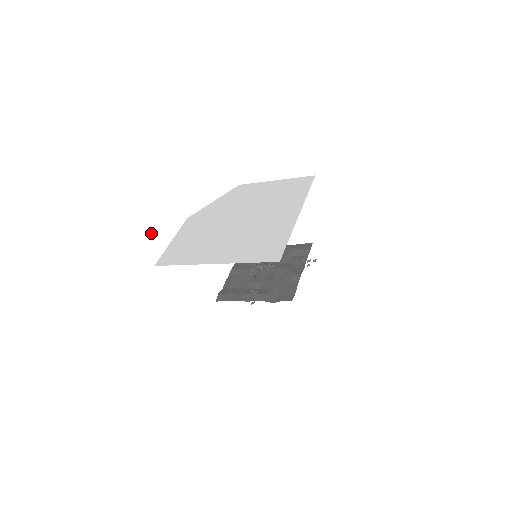
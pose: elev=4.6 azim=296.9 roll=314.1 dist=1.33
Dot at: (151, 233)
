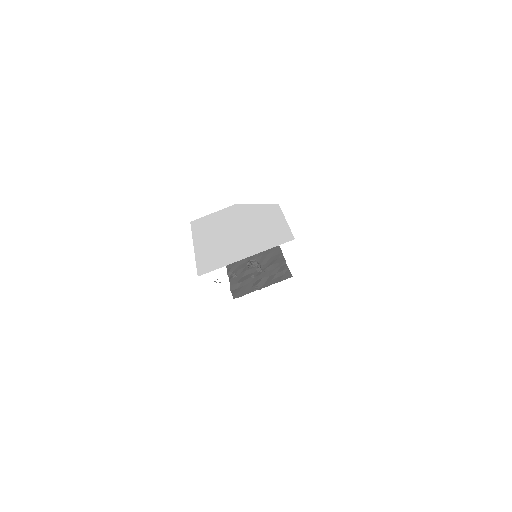
Dot at: (213, 199)
